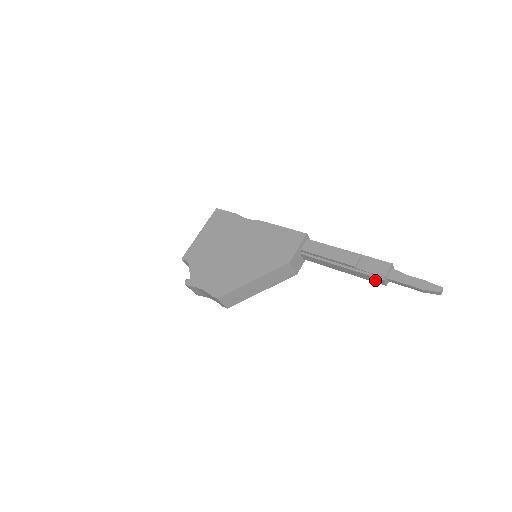
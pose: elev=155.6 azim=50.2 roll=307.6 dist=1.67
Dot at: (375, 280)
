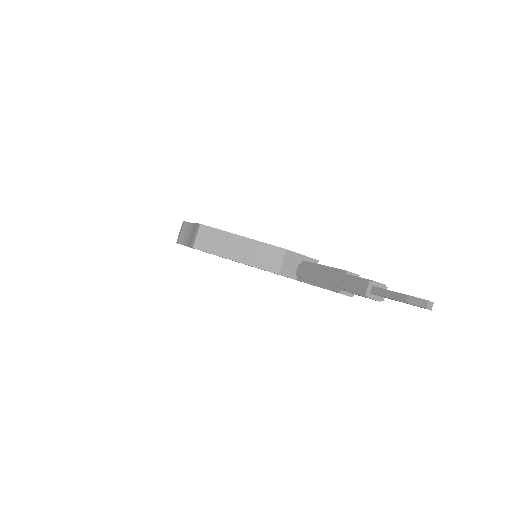
Dot at: (358, 286)
